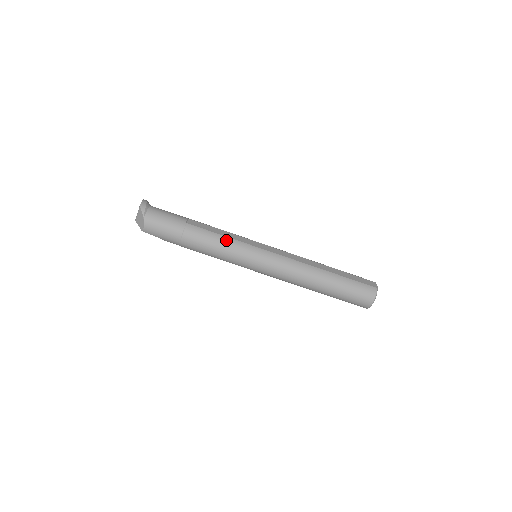
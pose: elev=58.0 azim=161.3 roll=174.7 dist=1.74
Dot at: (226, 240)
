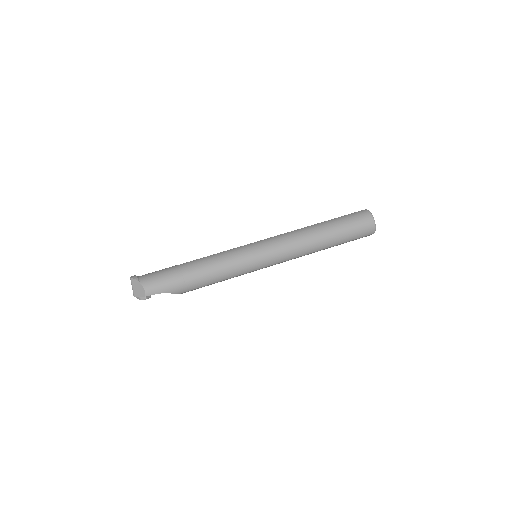
Dot at: (221, 254)
